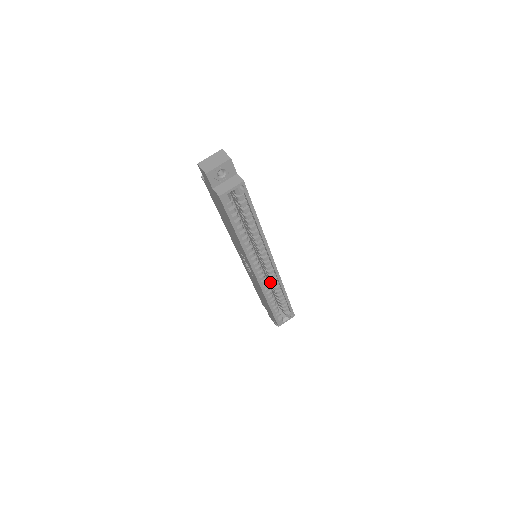
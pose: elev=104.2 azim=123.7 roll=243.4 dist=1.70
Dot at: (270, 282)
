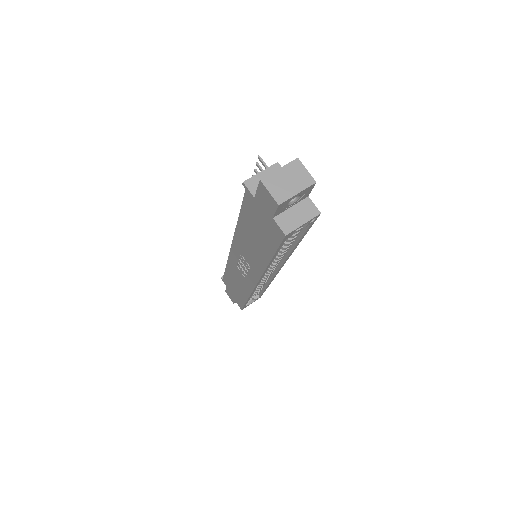
Dot at: occluded
